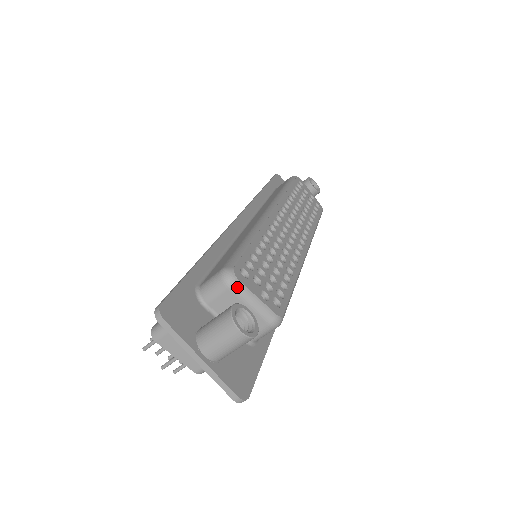
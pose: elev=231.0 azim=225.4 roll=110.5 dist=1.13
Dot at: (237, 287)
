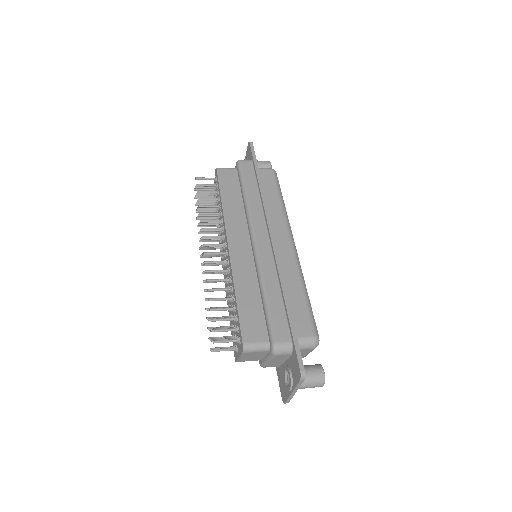
Dot at: occluded
